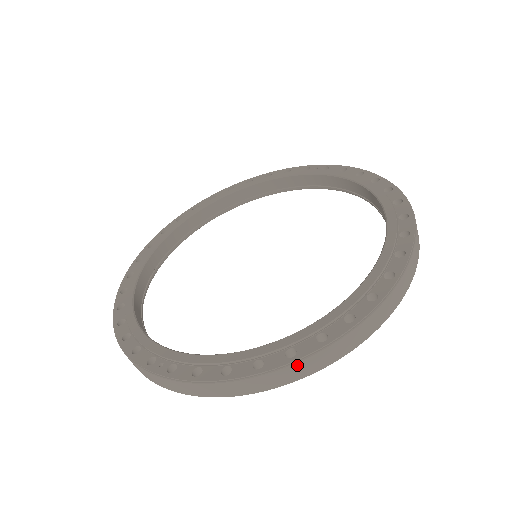
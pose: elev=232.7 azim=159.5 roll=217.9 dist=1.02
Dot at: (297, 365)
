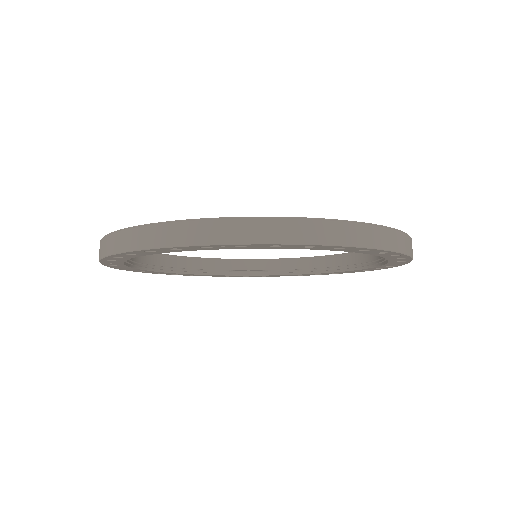
Dot at: (374, 228)
